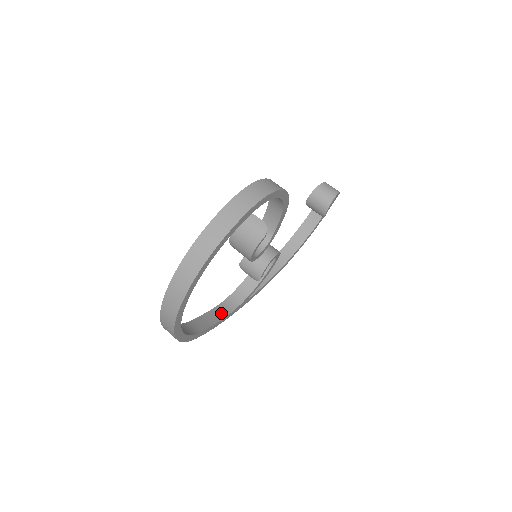
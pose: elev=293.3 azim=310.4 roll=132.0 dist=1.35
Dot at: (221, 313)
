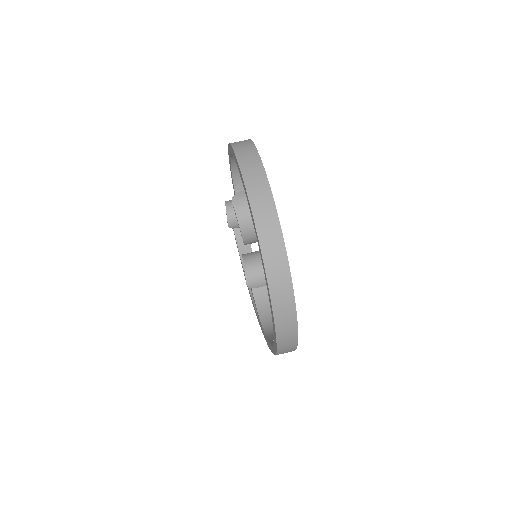
Dot at: occluded
